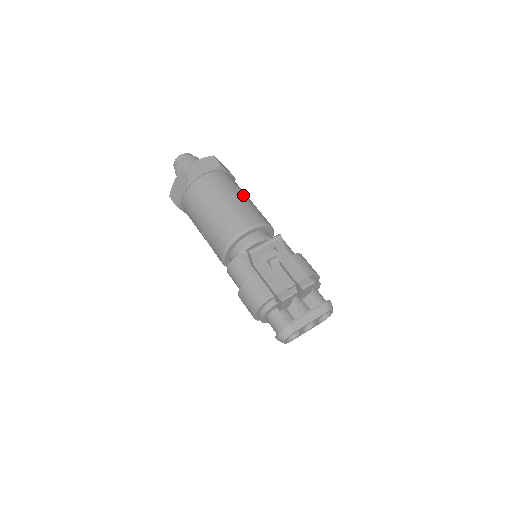
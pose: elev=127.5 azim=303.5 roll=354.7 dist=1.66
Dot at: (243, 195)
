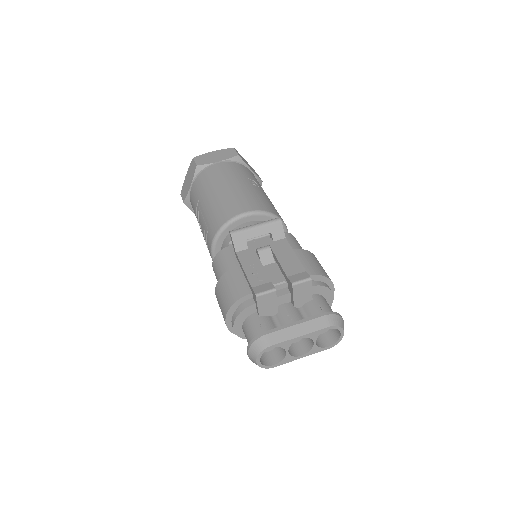
Dot at: (255, 185)
